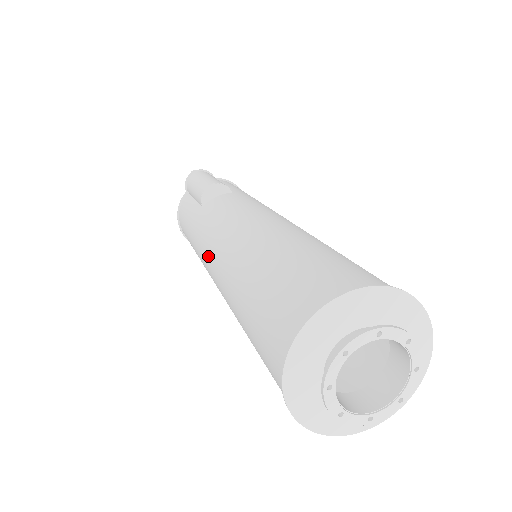
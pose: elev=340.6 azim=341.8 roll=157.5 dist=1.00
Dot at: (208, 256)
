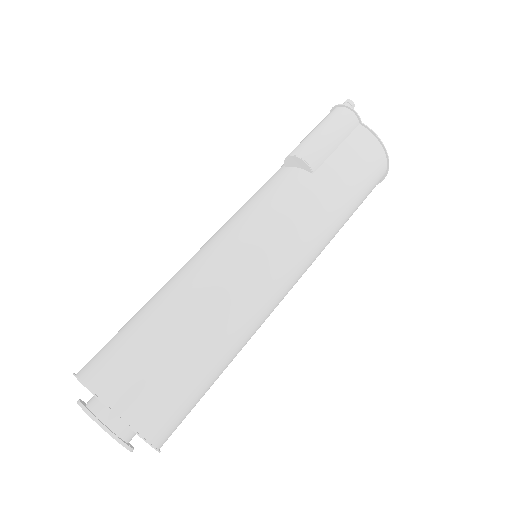
Dot at: occluded
